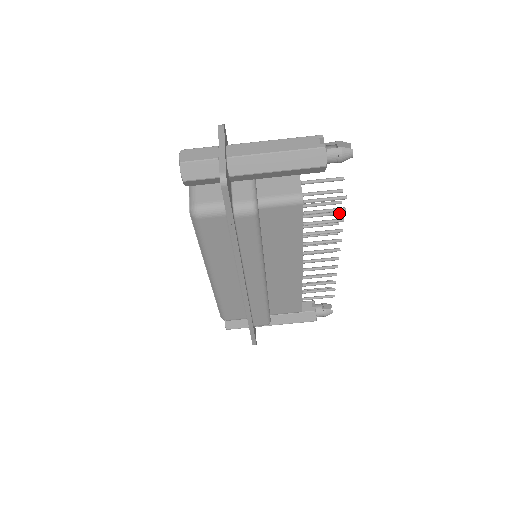
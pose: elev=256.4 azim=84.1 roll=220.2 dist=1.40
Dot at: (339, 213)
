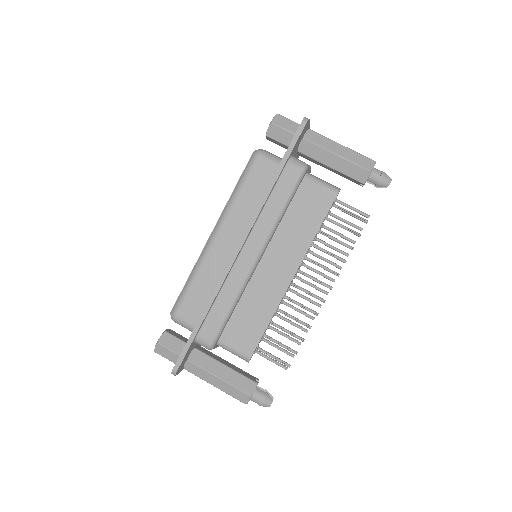
Dot at: (348, 254)
